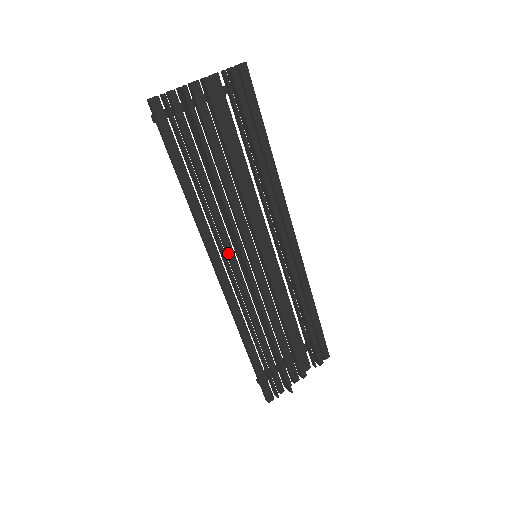
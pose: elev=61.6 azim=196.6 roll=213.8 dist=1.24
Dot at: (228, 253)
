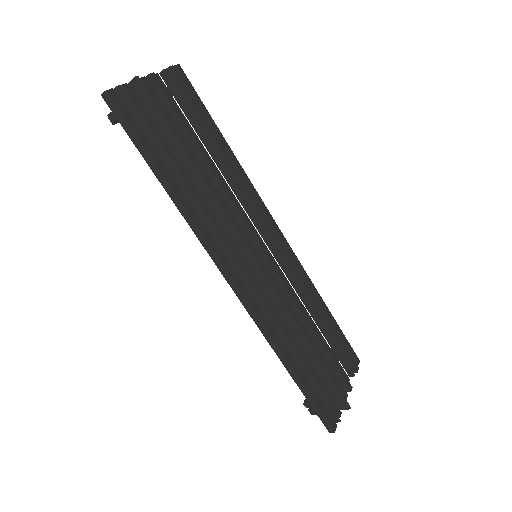
Dot at: (232, 253)
